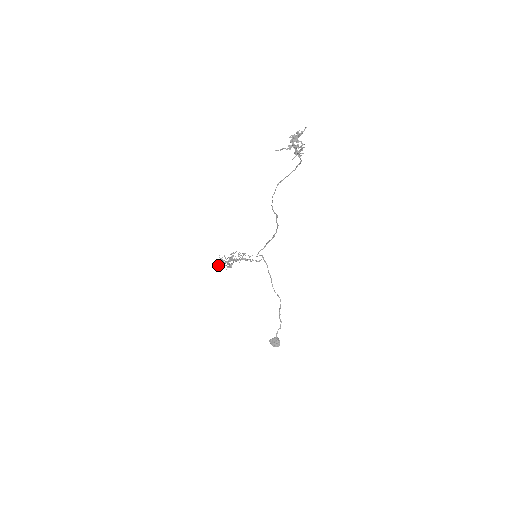
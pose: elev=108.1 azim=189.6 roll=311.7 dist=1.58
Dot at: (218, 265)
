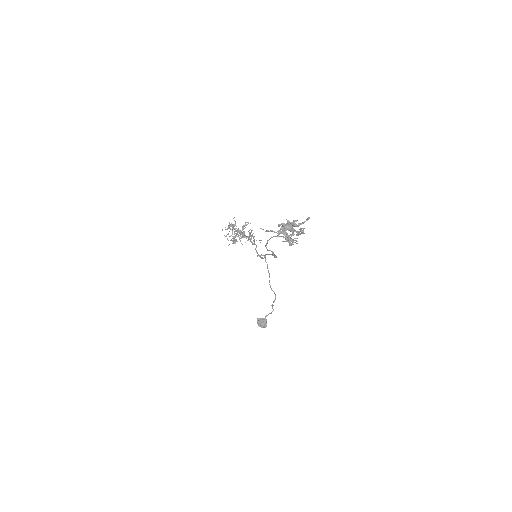
Dot at: (228, 228)
